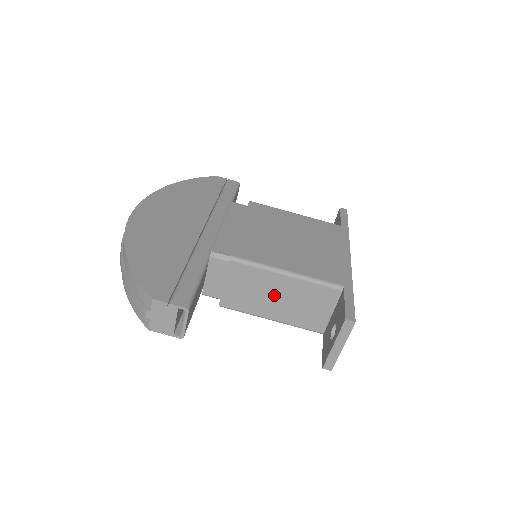
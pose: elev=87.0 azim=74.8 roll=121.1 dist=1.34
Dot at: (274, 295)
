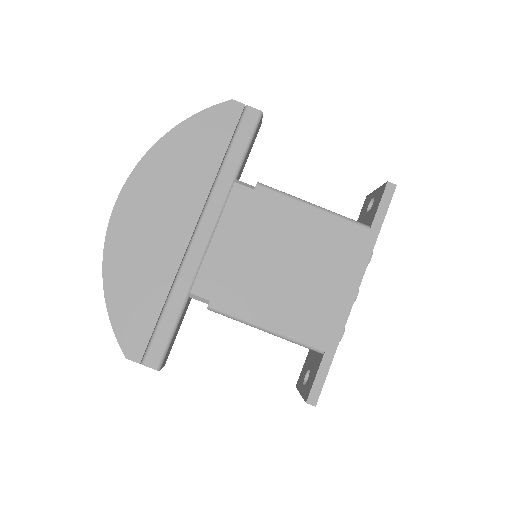
Dot at: occluded
